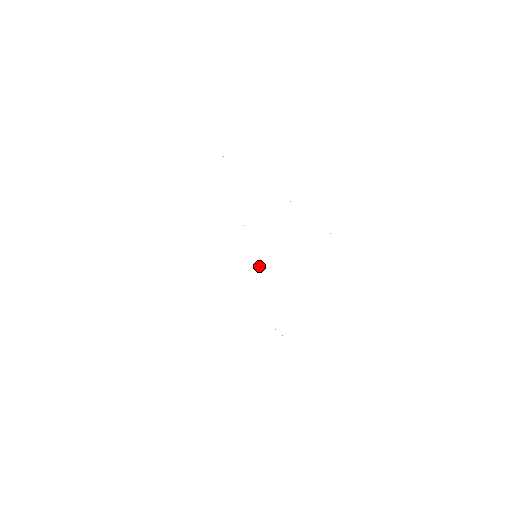
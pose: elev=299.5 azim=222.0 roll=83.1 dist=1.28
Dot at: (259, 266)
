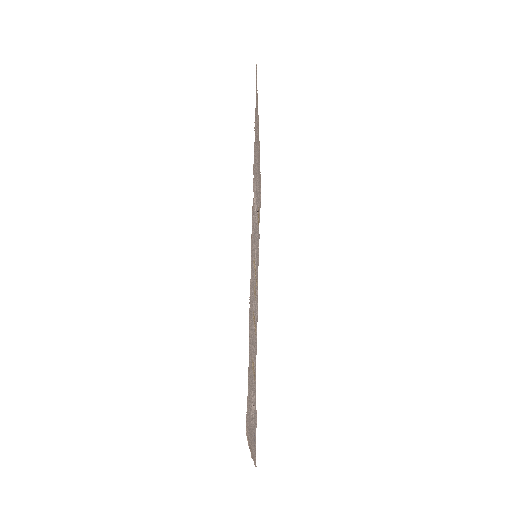
Dot at: occluded
